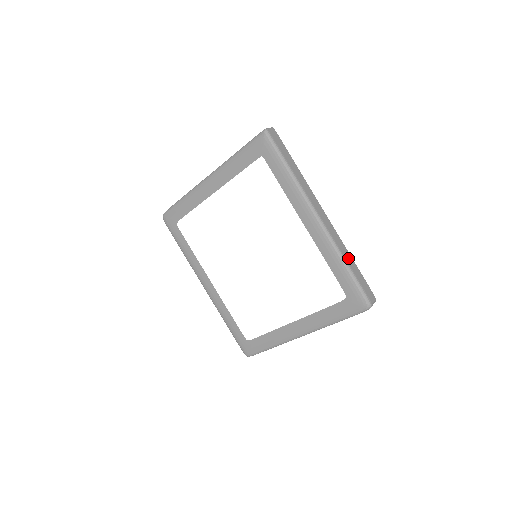
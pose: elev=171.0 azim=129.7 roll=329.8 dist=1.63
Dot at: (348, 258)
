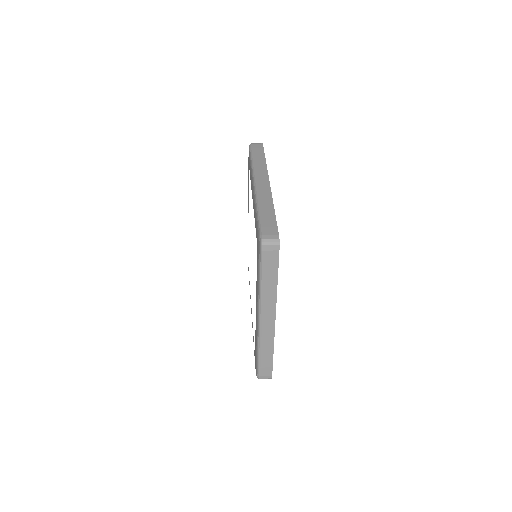
Dot at: (266, 207)
